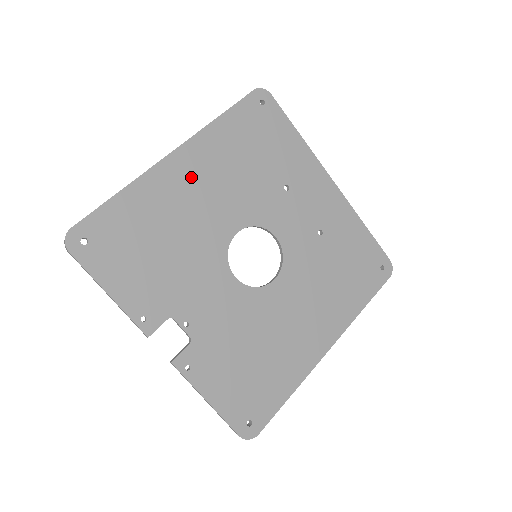
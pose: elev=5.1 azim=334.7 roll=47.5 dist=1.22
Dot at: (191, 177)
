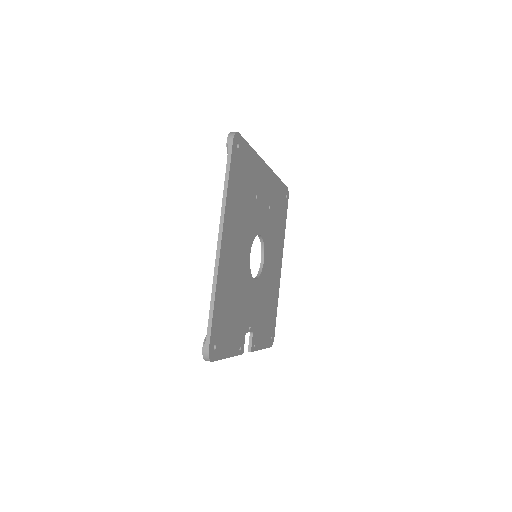
Dot at: (231, 247)
